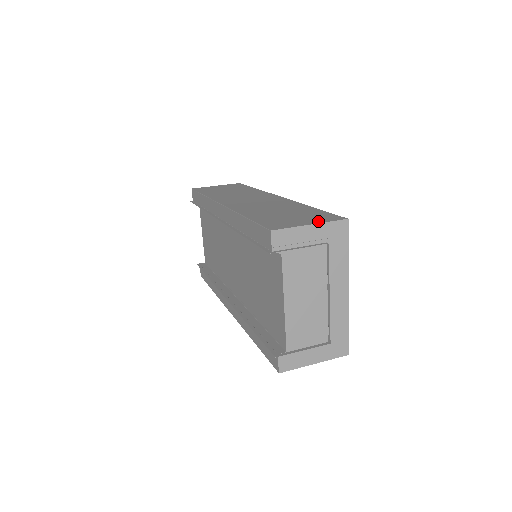
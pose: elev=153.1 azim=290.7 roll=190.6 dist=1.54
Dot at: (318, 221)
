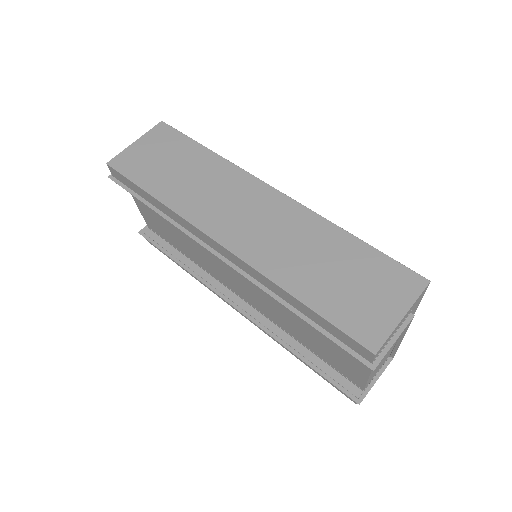
Dot at: (404, 301)
